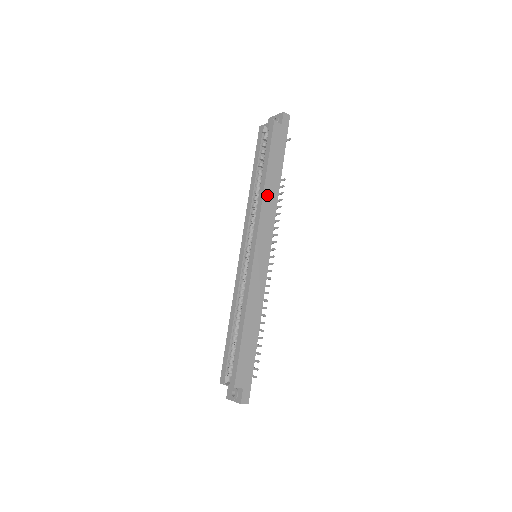
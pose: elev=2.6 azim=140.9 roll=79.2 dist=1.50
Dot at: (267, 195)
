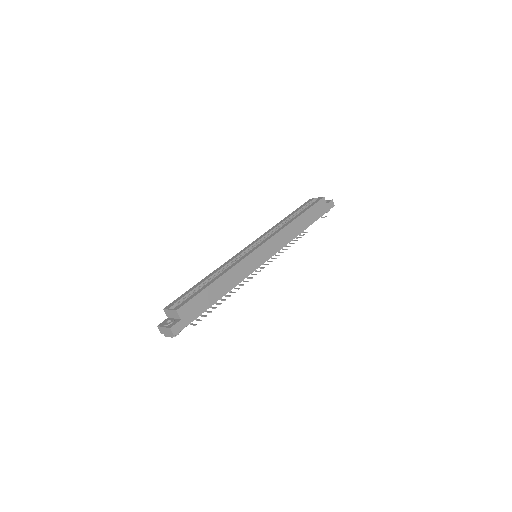
Dot at: (291, 227)
